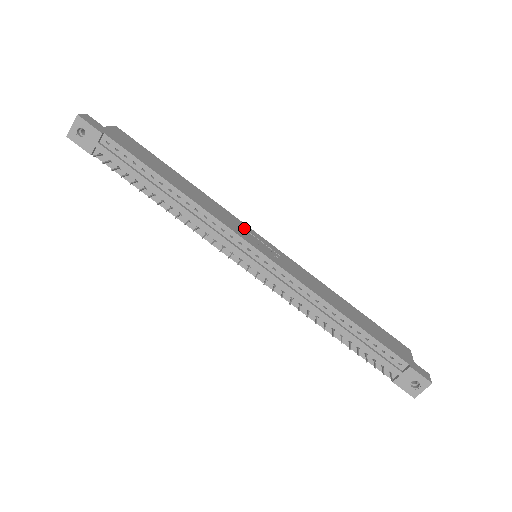
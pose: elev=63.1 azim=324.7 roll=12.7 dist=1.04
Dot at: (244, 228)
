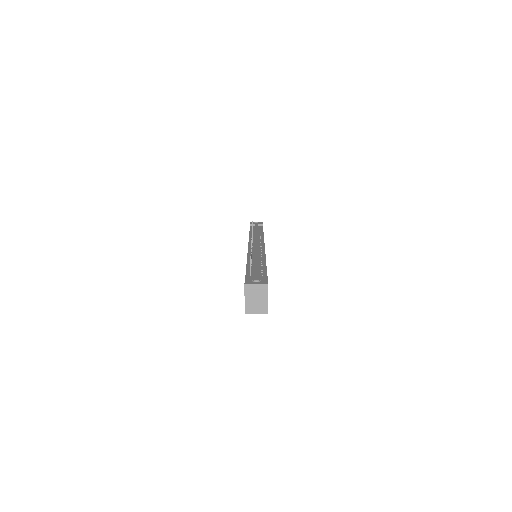
Dot at: occluded
